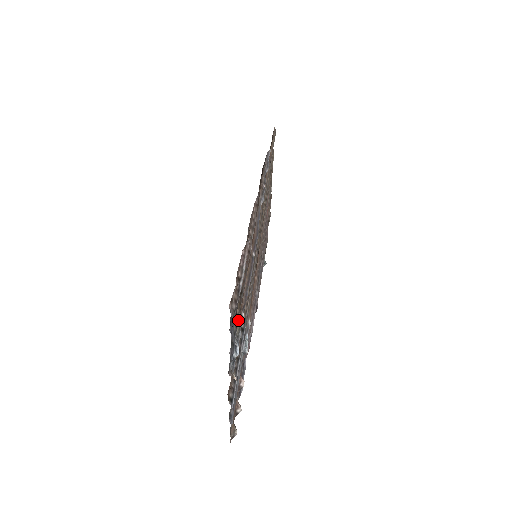
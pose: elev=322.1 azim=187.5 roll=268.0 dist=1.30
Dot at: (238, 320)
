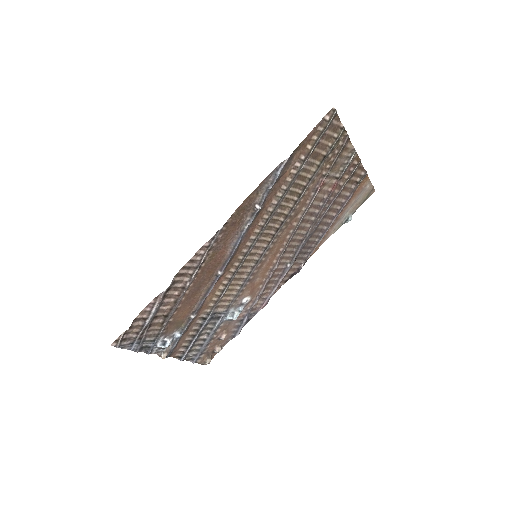
Dot at: (160, 332)
